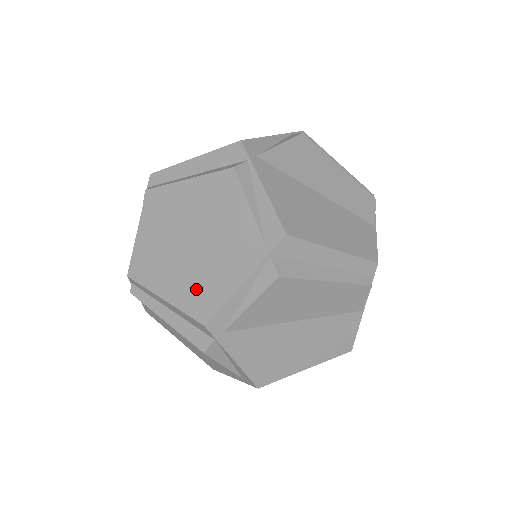
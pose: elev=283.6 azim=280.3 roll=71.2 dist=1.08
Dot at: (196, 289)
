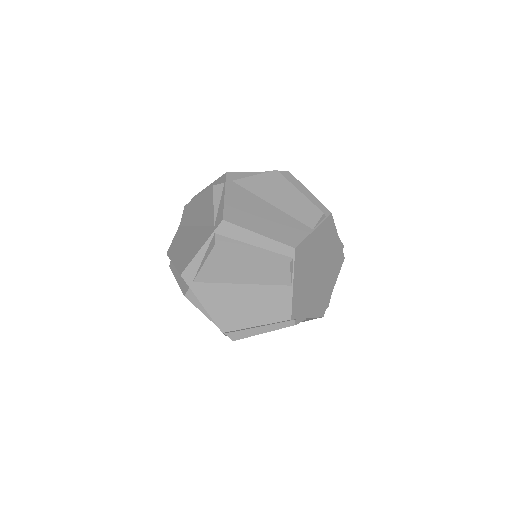
Dot at: (185, 256)
